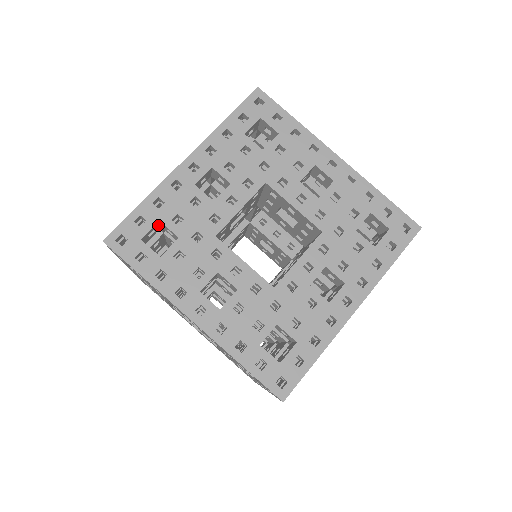
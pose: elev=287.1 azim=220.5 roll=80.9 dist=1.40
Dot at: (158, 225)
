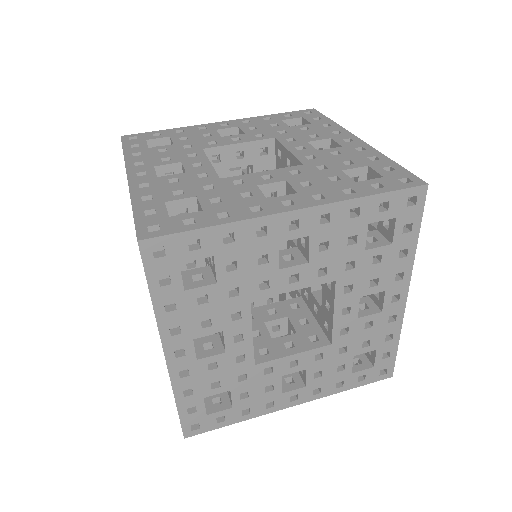
Dot at: occluded
